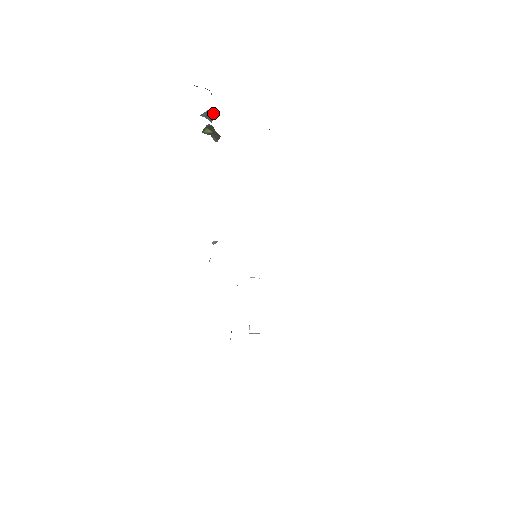
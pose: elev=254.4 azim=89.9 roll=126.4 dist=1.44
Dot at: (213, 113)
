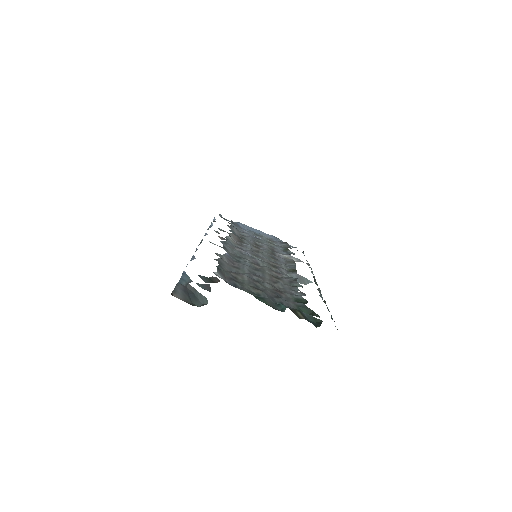
Dot at: occluded
